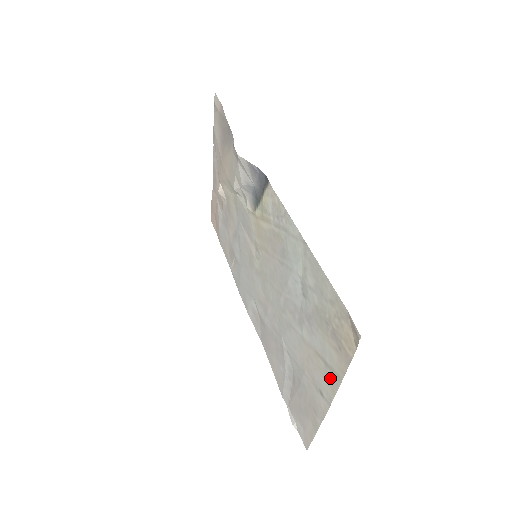
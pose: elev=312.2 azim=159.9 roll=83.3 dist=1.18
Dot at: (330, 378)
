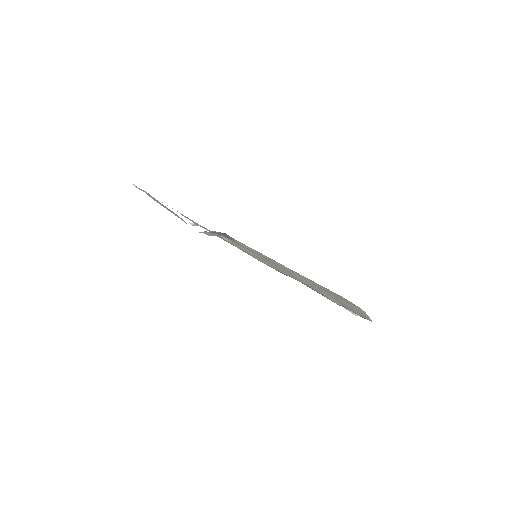
Dot at: occluded
